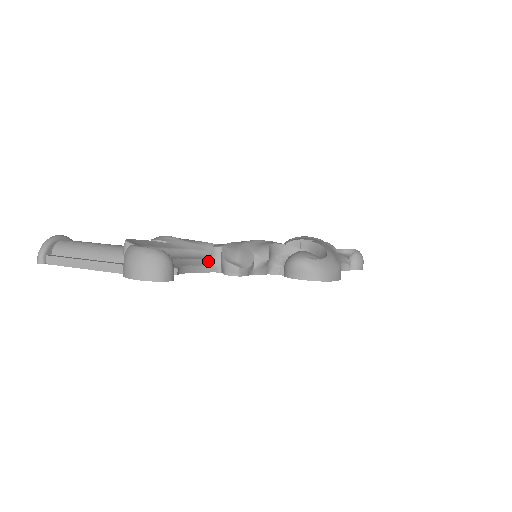
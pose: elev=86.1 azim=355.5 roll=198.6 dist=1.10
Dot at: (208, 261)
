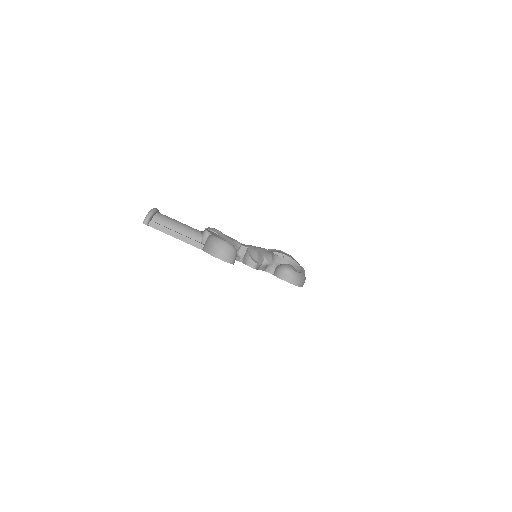
Dot at: occluded
